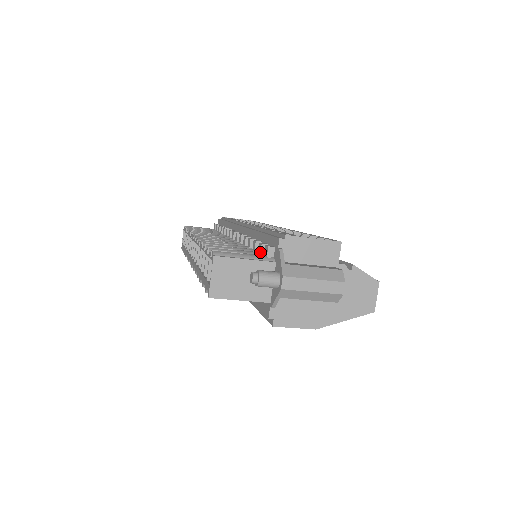
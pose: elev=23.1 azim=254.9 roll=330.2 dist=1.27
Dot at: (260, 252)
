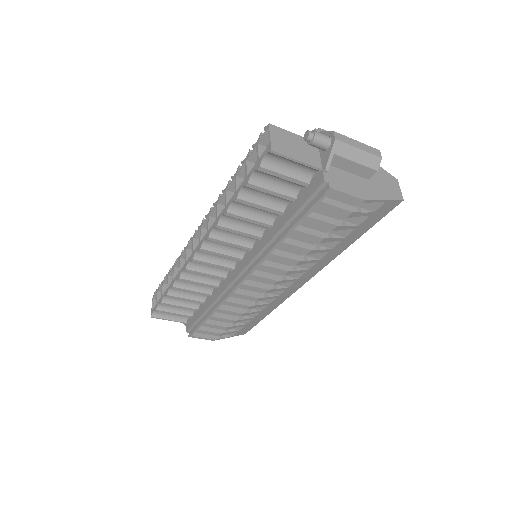
Dot at: occluded
